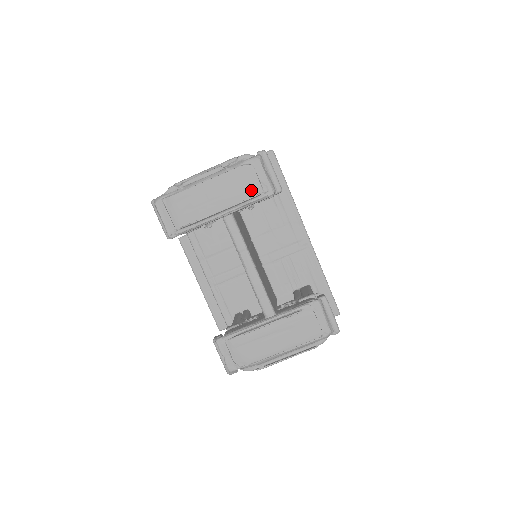
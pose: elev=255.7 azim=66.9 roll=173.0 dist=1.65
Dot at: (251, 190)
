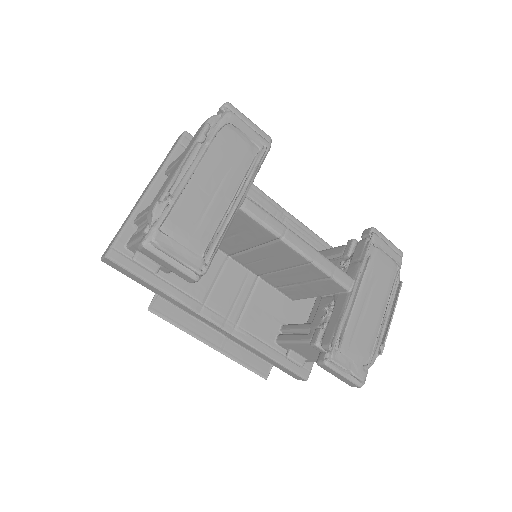
Dot at: (245, 156)
